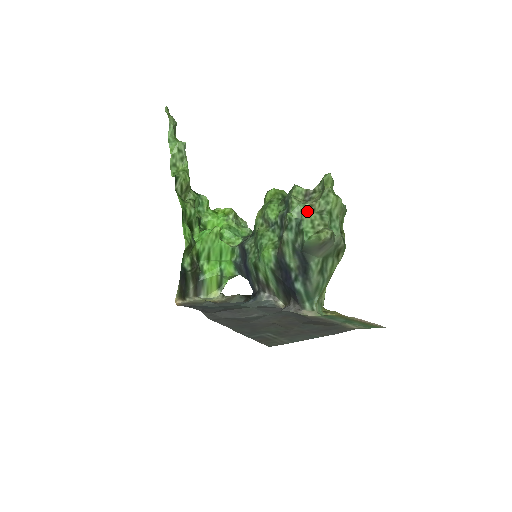
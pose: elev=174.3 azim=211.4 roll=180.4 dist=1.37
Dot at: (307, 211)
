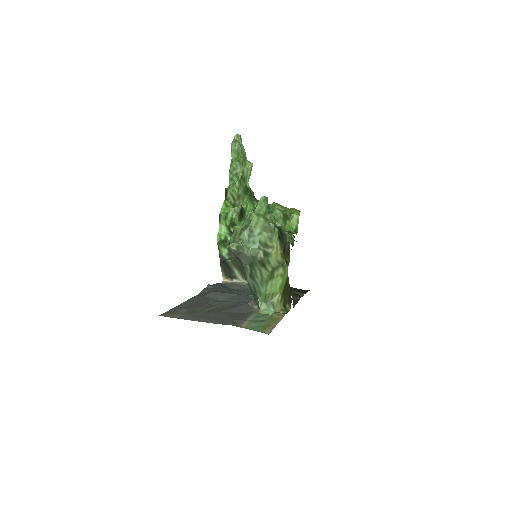
Dot at: occluded
